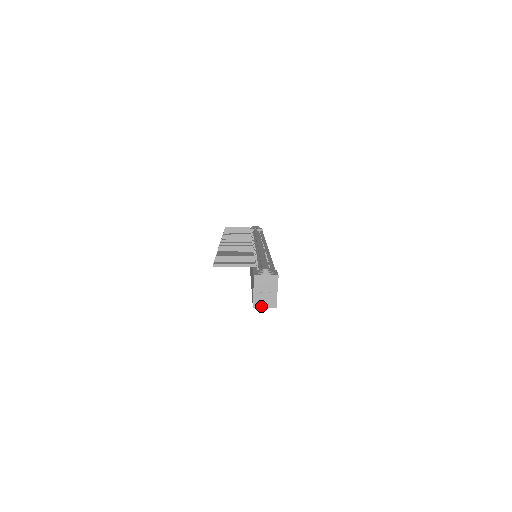
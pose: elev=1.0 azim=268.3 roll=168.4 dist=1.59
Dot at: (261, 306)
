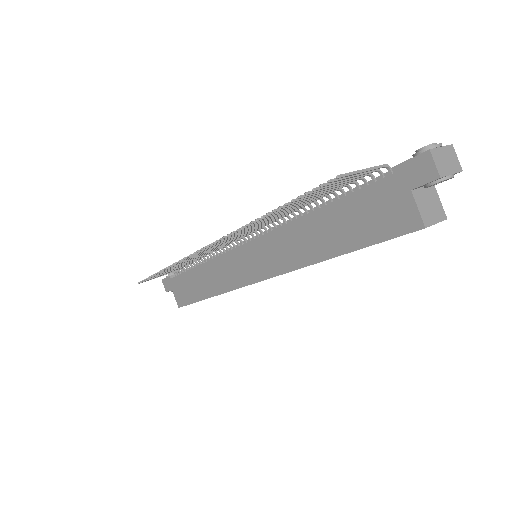
Dot at: (432, 221)
